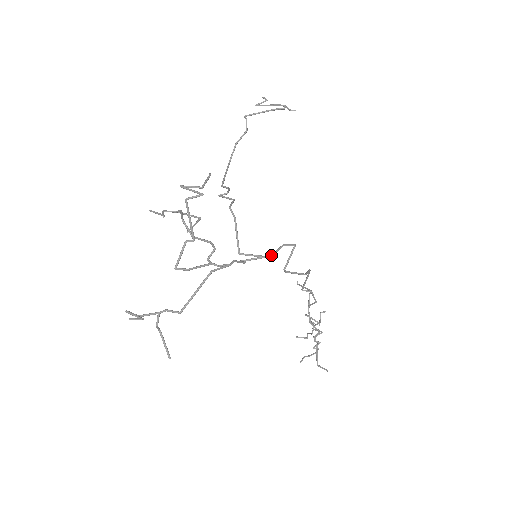
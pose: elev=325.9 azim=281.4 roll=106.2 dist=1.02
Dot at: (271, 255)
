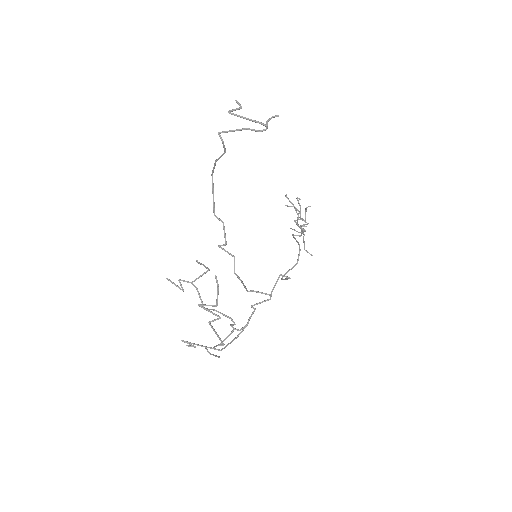
Dot at: (272, 290)
